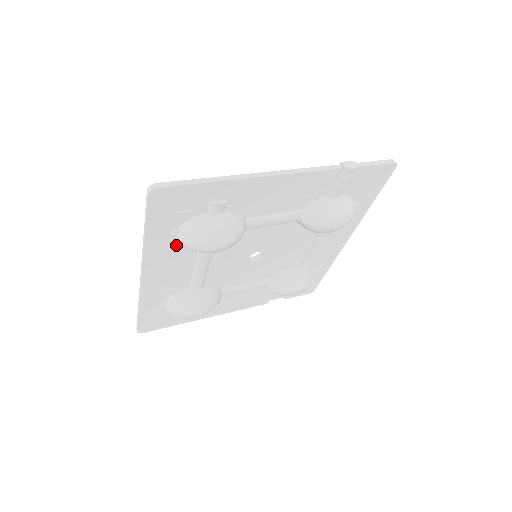
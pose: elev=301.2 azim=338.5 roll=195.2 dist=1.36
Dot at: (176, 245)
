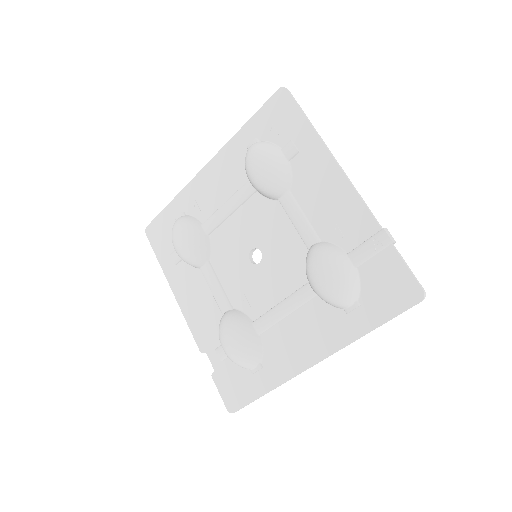
Dot at: (244, 159)
